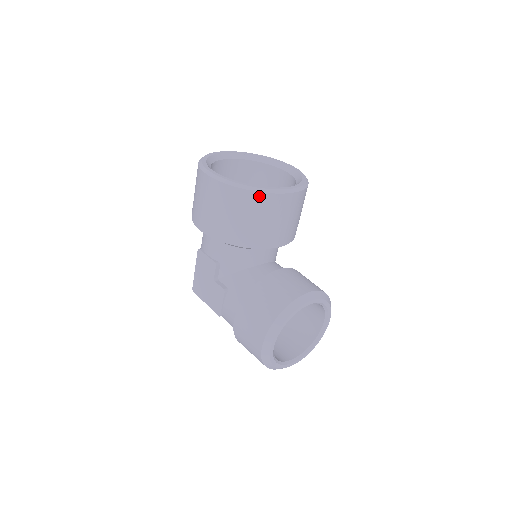
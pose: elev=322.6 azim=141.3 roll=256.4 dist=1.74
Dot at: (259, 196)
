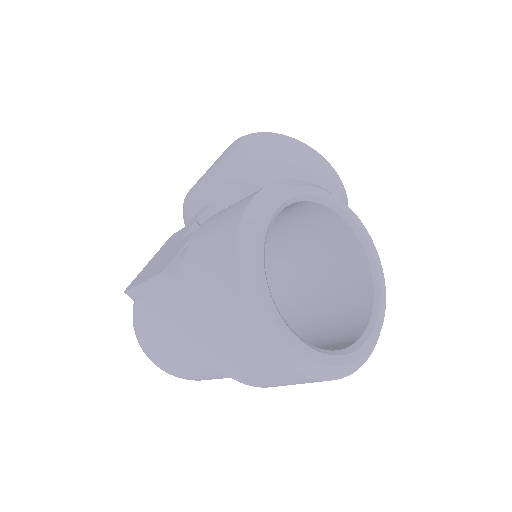
Dot at: (293, 142)
